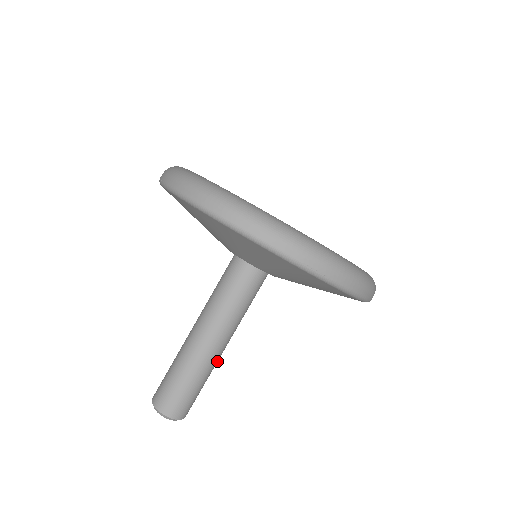
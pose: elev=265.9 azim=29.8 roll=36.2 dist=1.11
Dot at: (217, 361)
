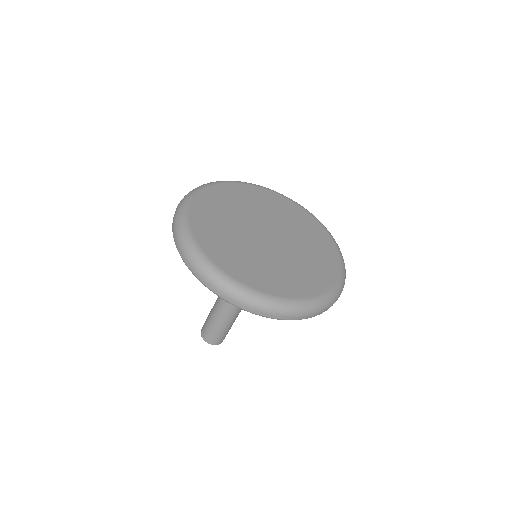
Dot at: occluded
